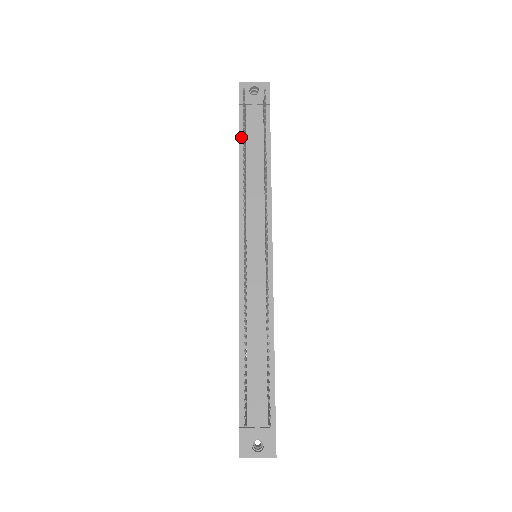
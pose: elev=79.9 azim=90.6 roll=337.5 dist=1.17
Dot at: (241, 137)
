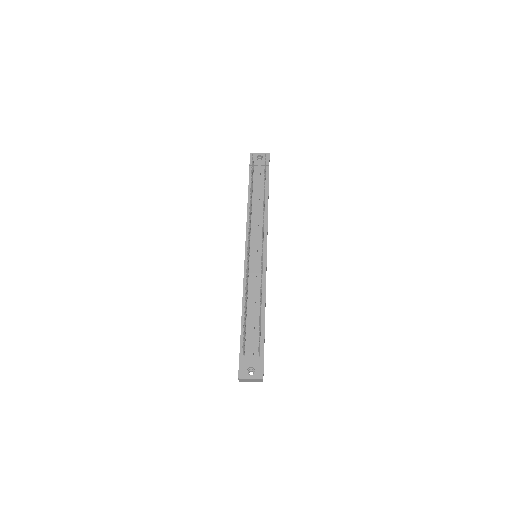
Dot at: (250, 184)
